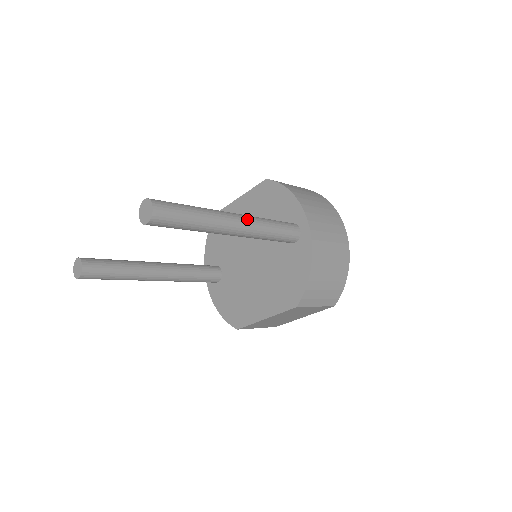
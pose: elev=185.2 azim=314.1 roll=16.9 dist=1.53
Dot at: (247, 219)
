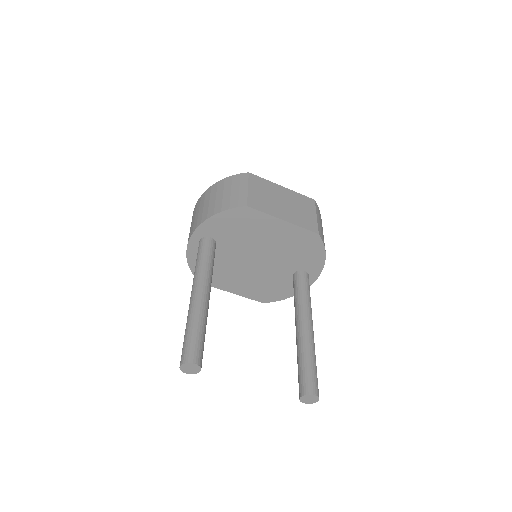
Dot at: occluded
